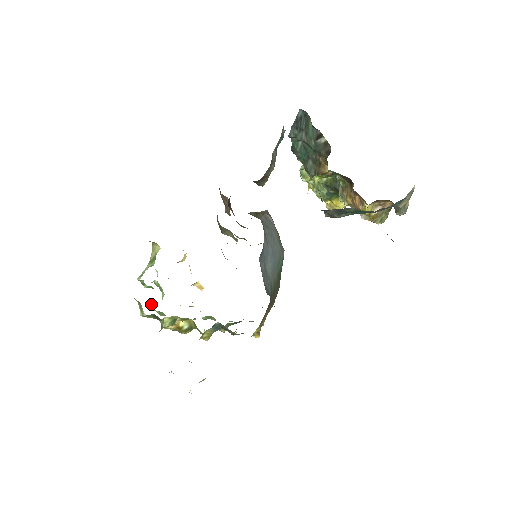
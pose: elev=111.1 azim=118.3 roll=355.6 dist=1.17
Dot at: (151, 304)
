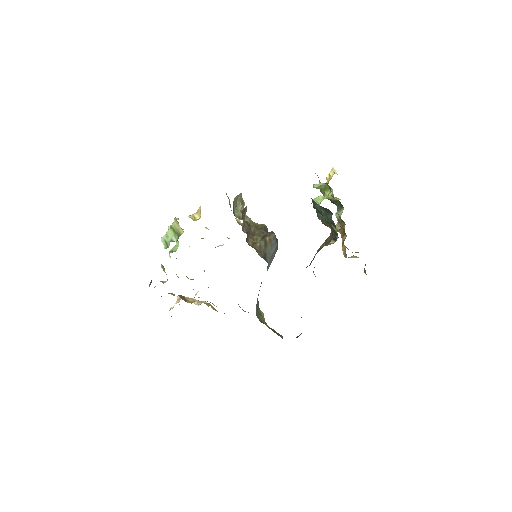
Dot at: (169, 254)
